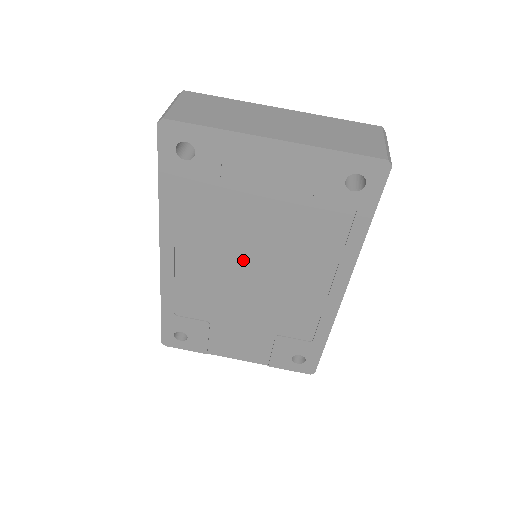
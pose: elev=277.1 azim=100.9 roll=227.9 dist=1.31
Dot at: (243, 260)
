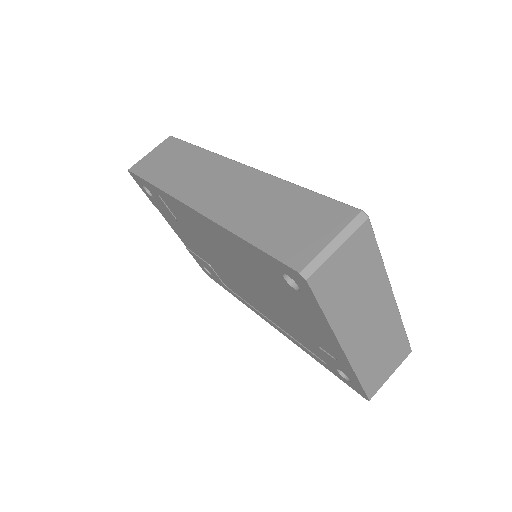
Dot at: (241, 273)
